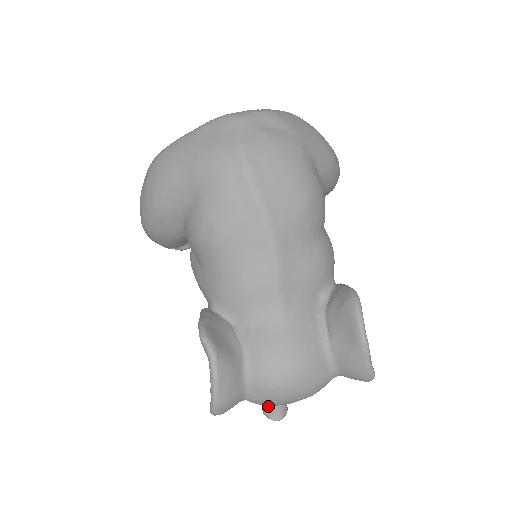
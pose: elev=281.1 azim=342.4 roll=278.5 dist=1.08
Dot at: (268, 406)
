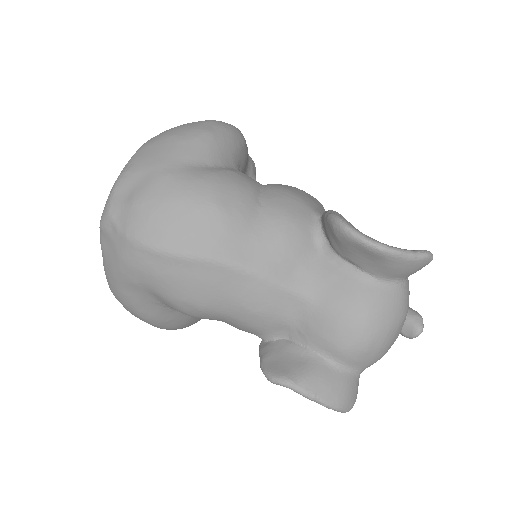
Dot at: (402, 330)
